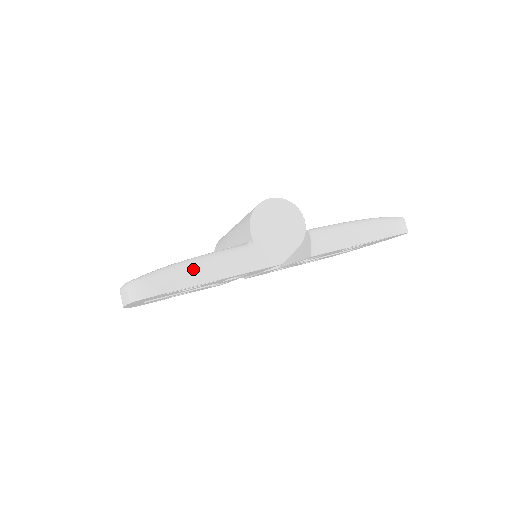
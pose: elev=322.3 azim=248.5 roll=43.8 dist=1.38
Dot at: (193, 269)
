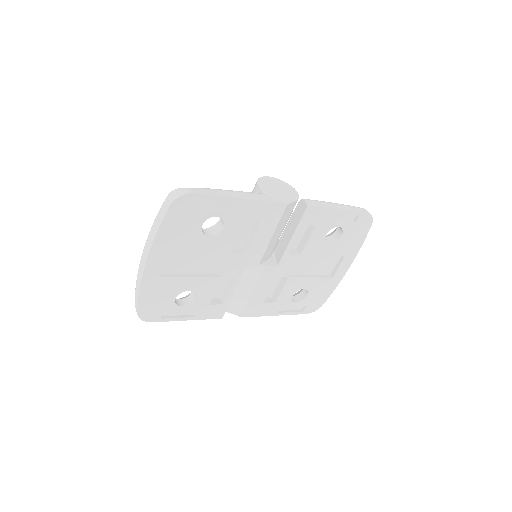
Dot at: (221, 190)
